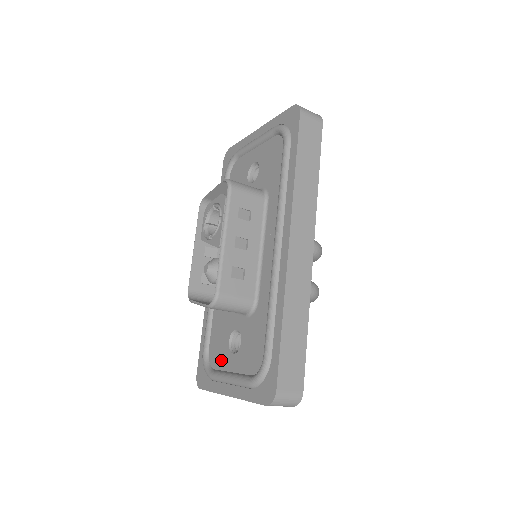
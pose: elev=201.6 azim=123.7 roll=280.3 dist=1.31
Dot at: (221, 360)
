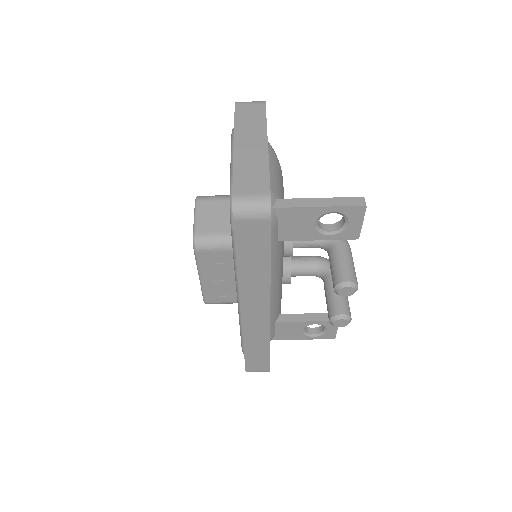
Dot at: occluded
